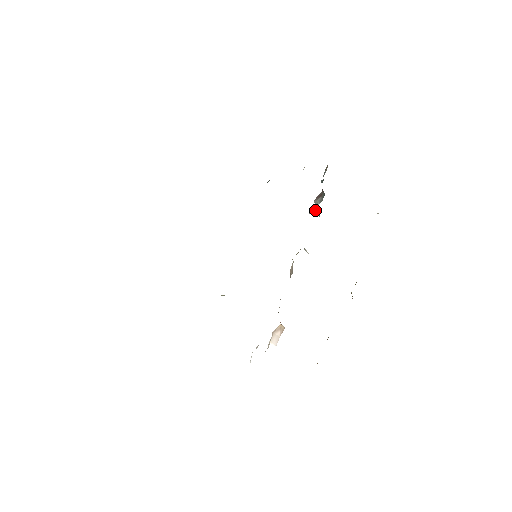
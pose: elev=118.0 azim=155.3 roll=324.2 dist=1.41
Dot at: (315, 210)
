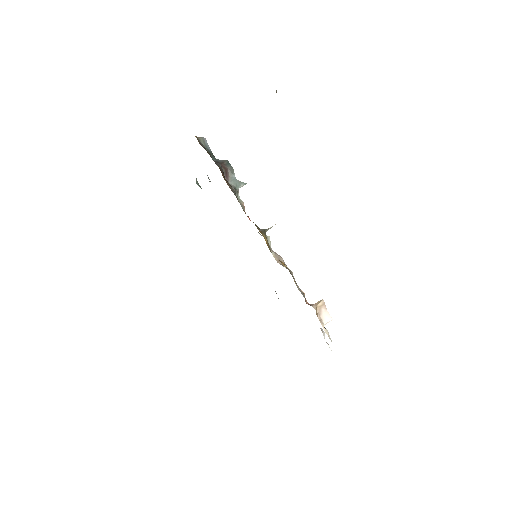
Dot at: (238, 187)
